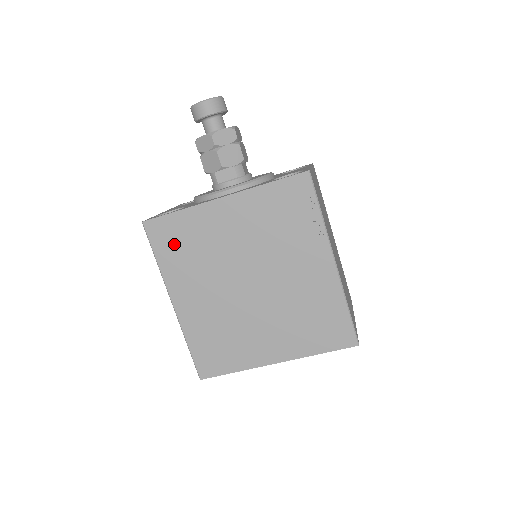
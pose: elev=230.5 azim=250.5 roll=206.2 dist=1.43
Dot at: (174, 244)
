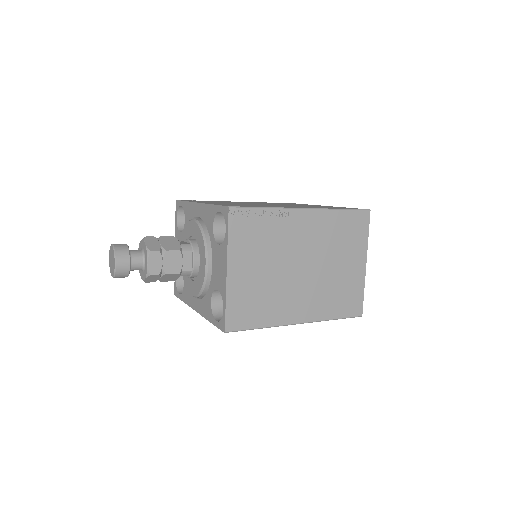
Dot at: occluded
